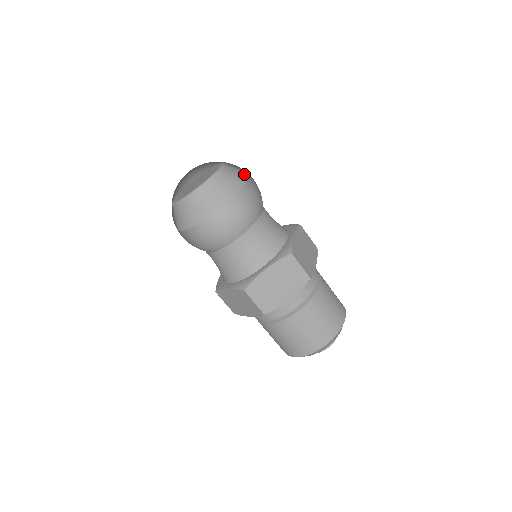
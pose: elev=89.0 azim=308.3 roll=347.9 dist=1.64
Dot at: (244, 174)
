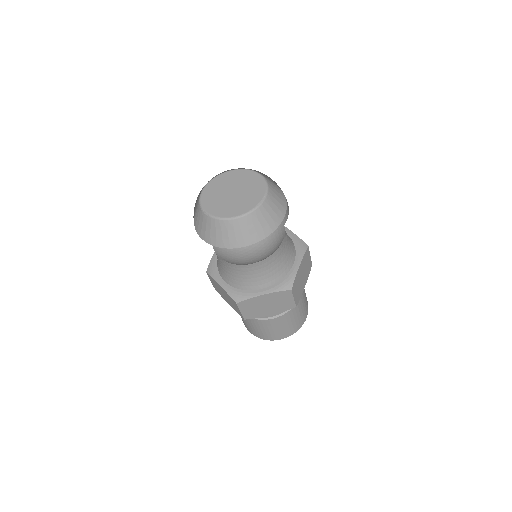
Dot at: (283, 207)
